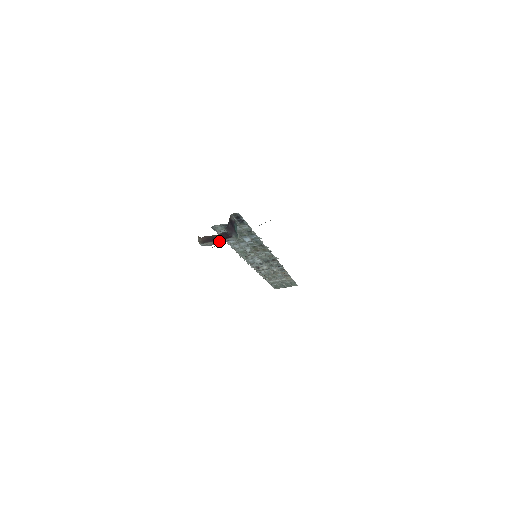
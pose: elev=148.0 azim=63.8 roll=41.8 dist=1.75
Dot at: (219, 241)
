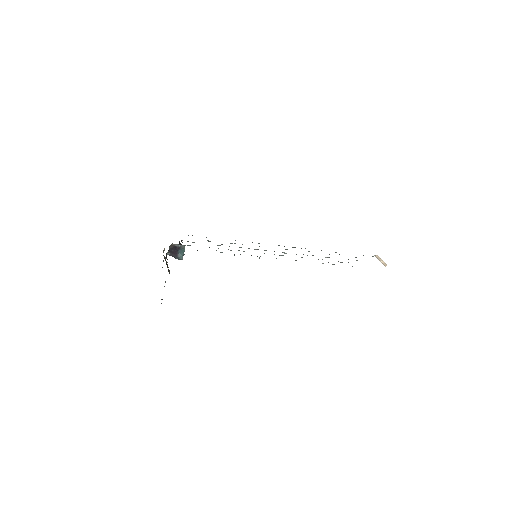
Dot at: occluded
